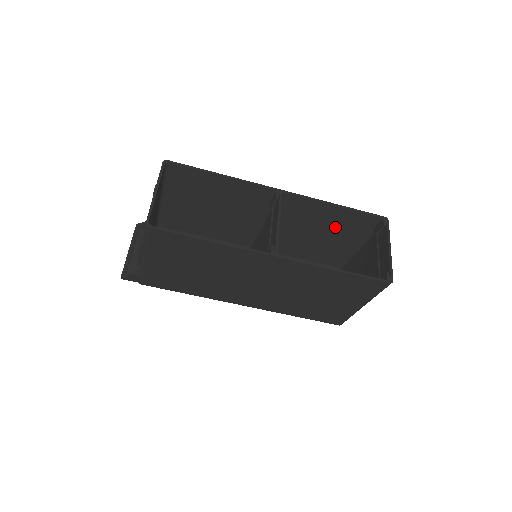
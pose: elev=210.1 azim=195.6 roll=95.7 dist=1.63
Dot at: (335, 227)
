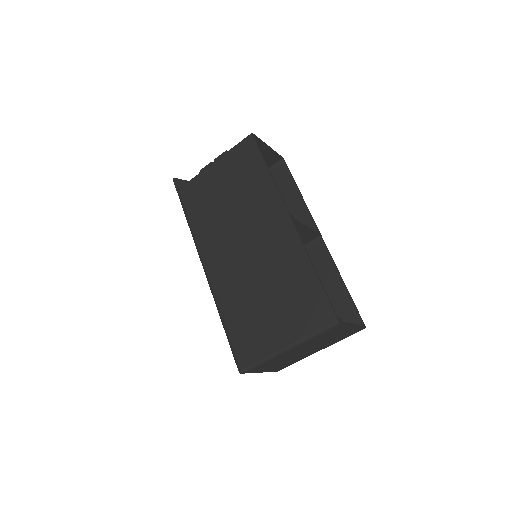
Dot at: occluded
